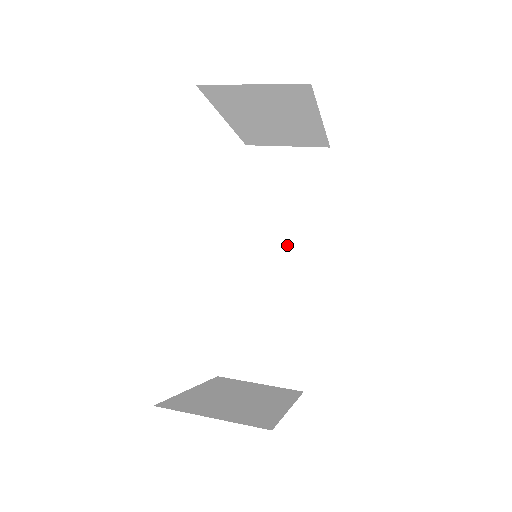
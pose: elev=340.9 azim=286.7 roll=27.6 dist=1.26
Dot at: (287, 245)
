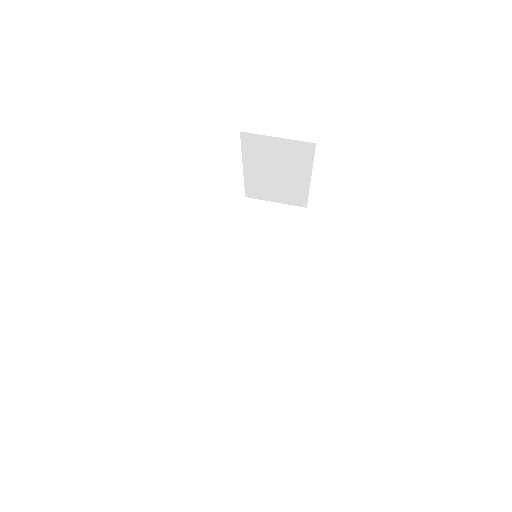
Dot at: (269, 268)
